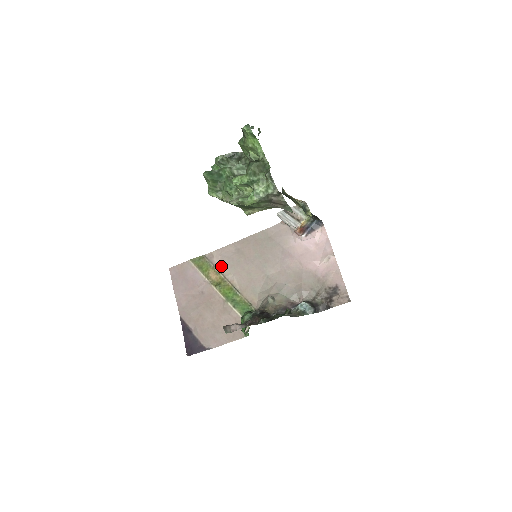
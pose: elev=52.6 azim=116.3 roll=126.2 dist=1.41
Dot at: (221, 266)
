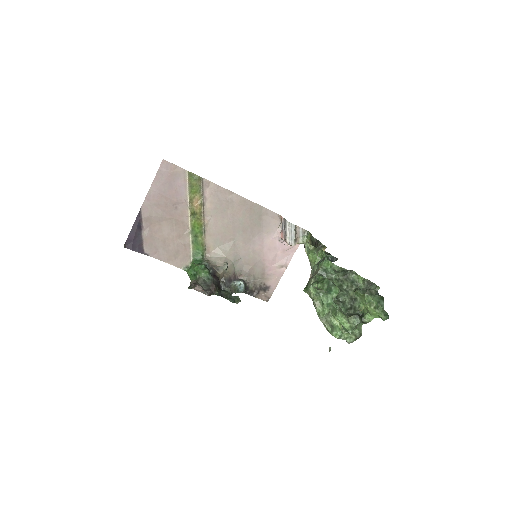
Dot at: (208, 200)
